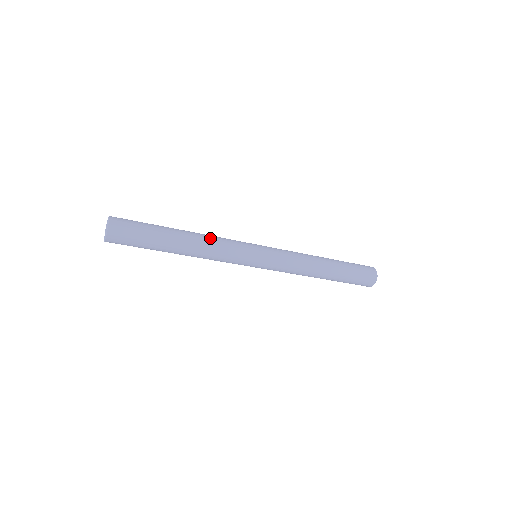
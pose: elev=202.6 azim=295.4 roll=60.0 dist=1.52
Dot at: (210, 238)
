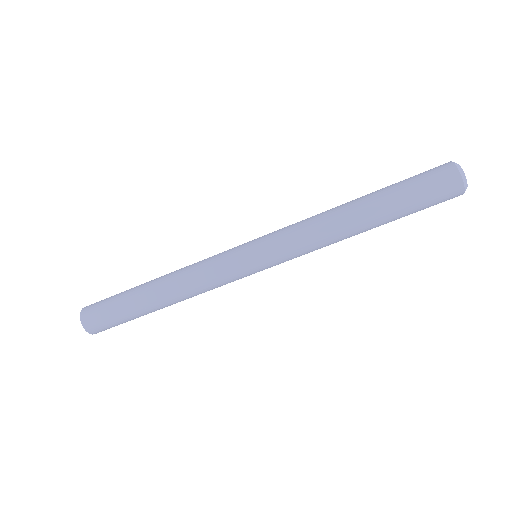
Dot at: occluded
